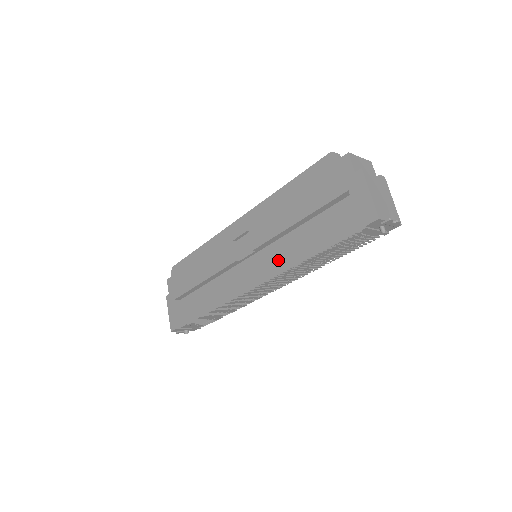
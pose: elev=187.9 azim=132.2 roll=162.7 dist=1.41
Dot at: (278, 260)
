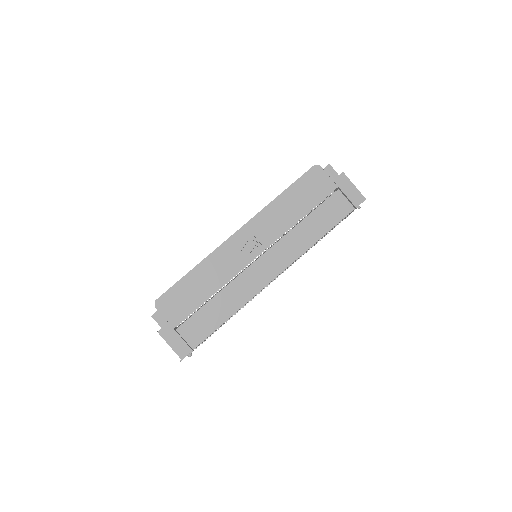
Dot at: (292, 249)
